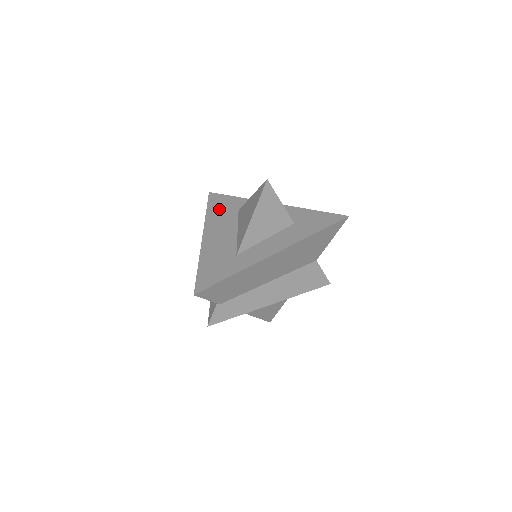
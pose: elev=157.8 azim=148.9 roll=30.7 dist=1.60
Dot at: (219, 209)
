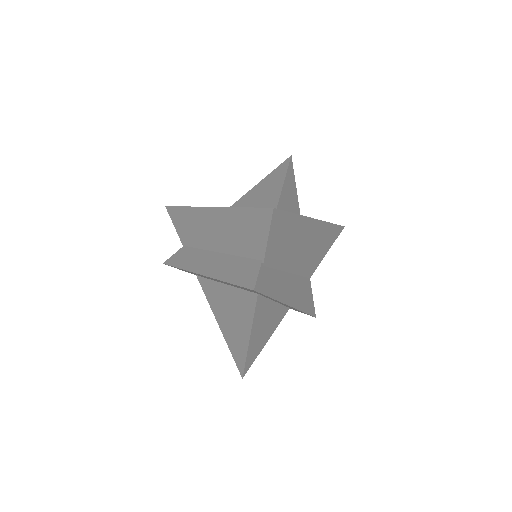
Dot at: occluded
